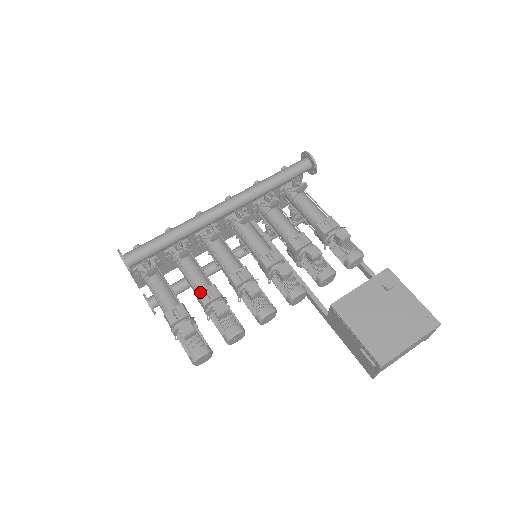
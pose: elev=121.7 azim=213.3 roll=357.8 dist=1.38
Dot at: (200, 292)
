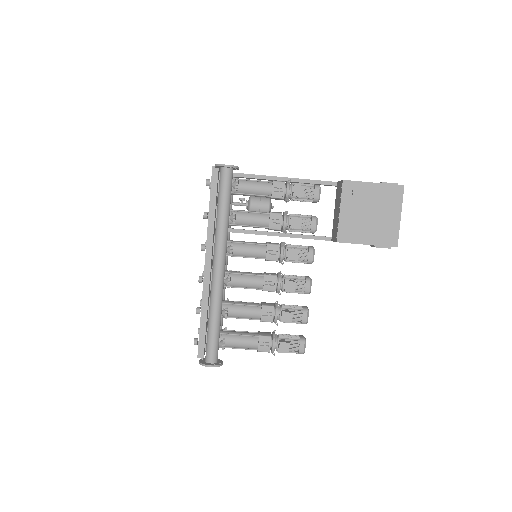
Dot at: (261, 319)
